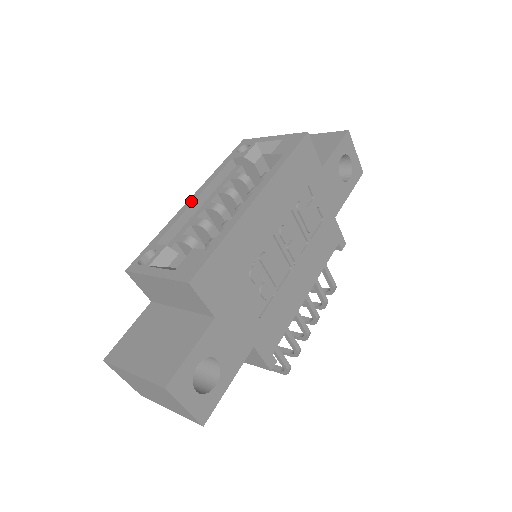
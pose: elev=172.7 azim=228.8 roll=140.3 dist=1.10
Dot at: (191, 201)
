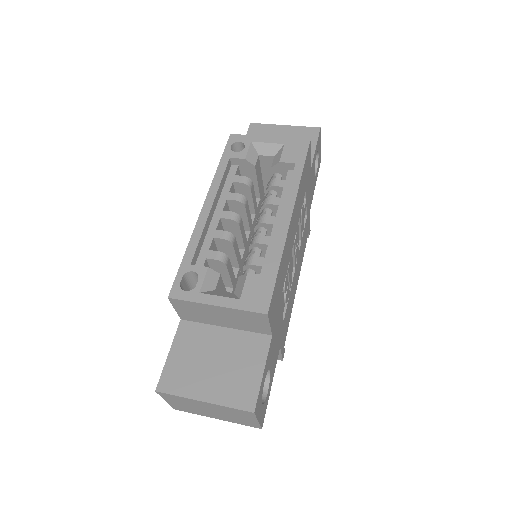
Dot at: (207, 211)
